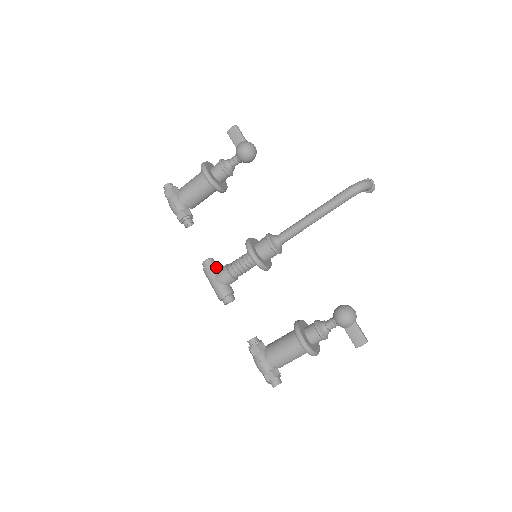
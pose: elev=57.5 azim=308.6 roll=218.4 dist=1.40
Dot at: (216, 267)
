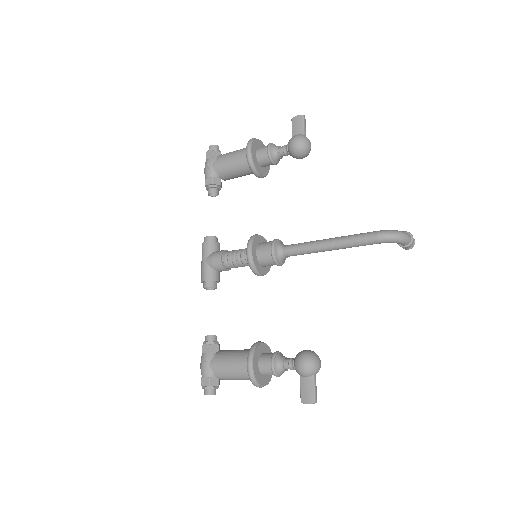
Dot at: (214, 248)
